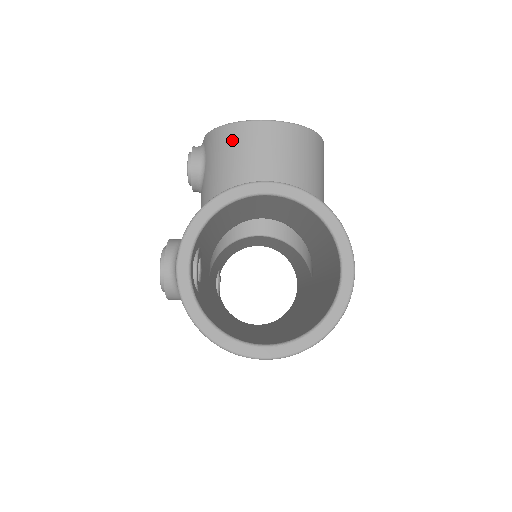
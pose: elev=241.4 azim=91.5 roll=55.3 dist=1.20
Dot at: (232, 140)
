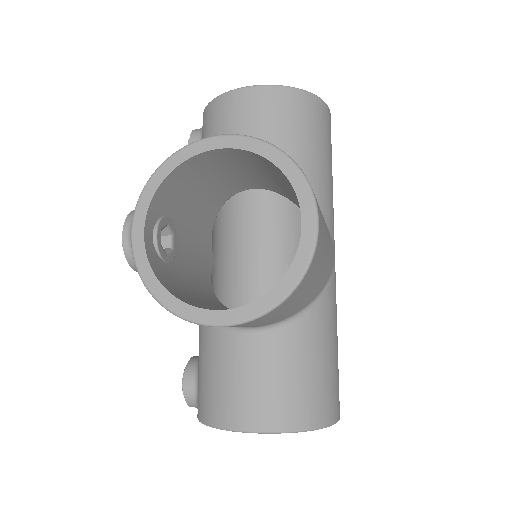
Dot at: occluded
